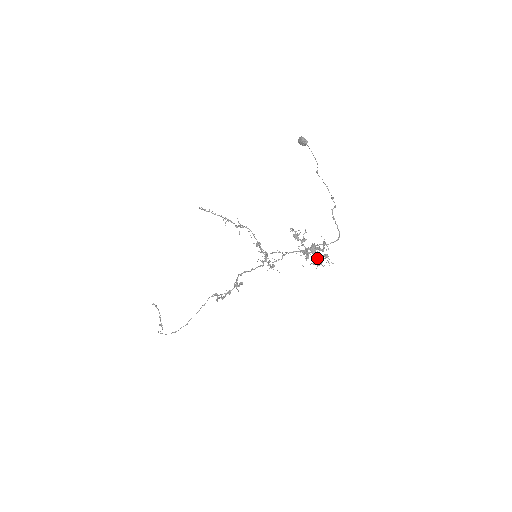
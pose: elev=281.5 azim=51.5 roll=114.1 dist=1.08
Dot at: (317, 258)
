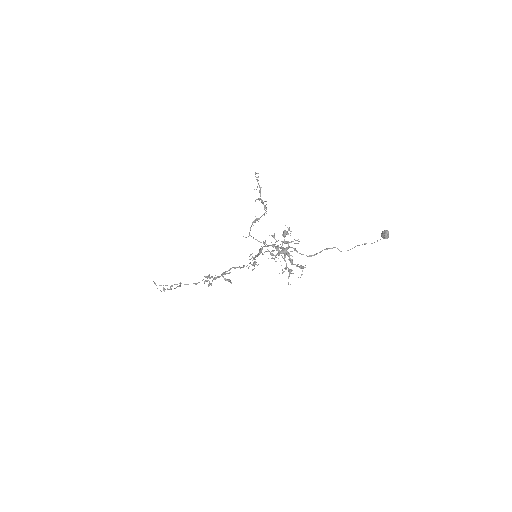
Dot at: (279, 254)
